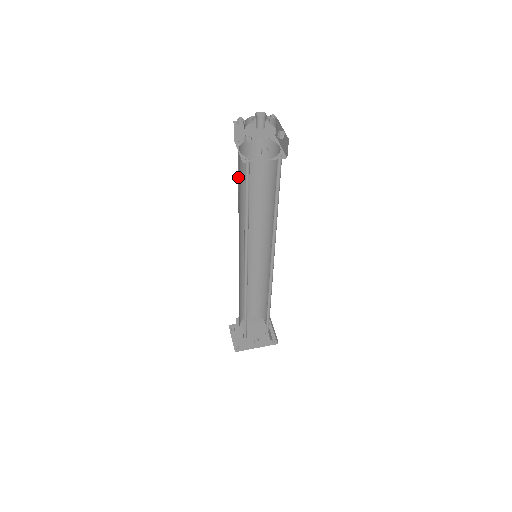
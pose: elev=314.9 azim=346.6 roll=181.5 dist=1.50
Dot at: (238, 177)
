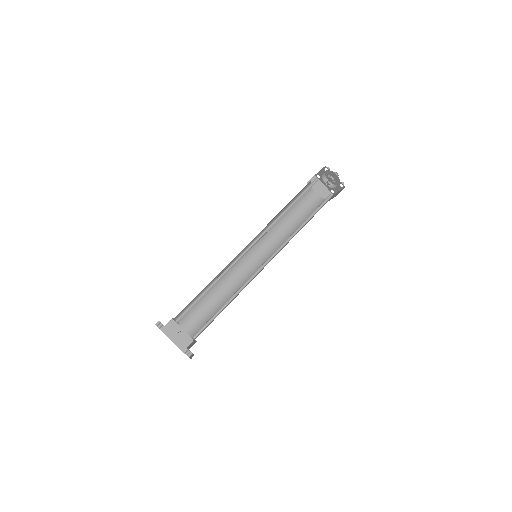
Dot at: occluded
